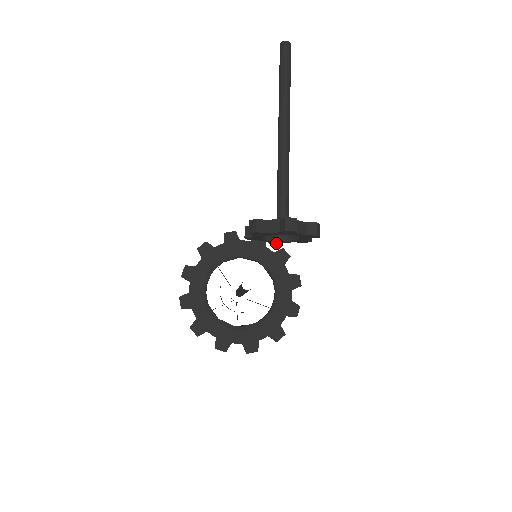
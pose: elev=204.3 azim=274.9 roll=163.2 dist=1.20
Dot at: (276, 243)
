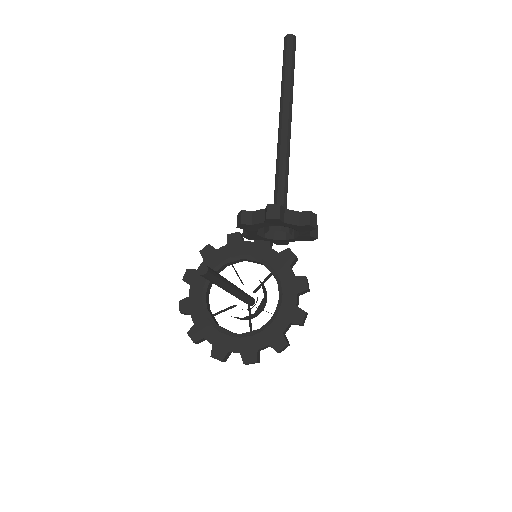
Dot at: (284, 244)
